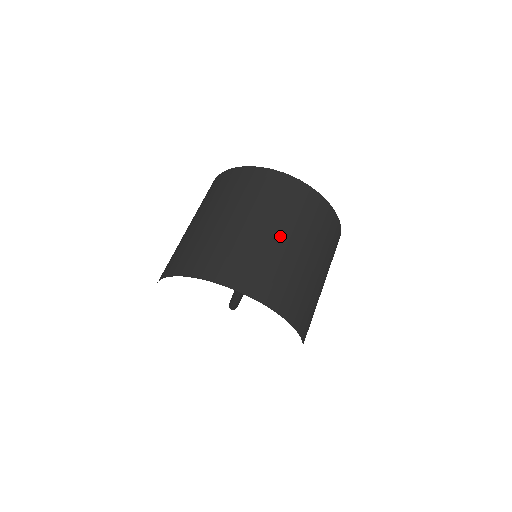
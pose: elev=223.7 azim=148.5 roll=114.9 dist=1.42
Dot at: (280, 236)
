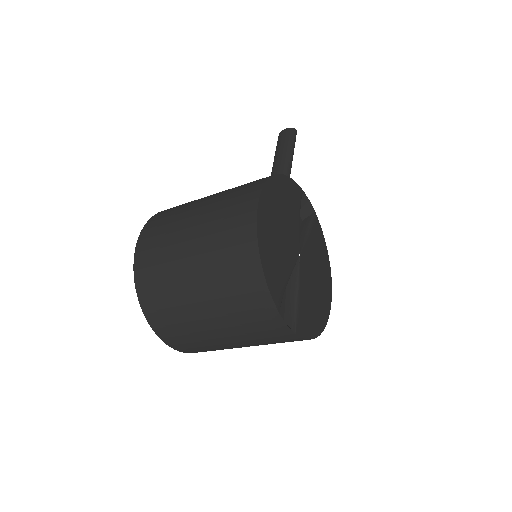
Dot at: (232, 343)
